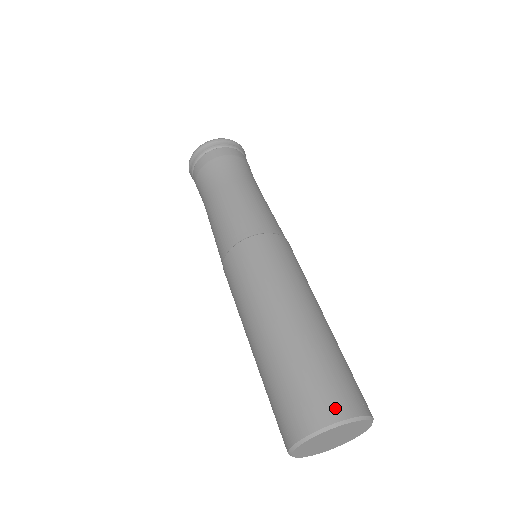
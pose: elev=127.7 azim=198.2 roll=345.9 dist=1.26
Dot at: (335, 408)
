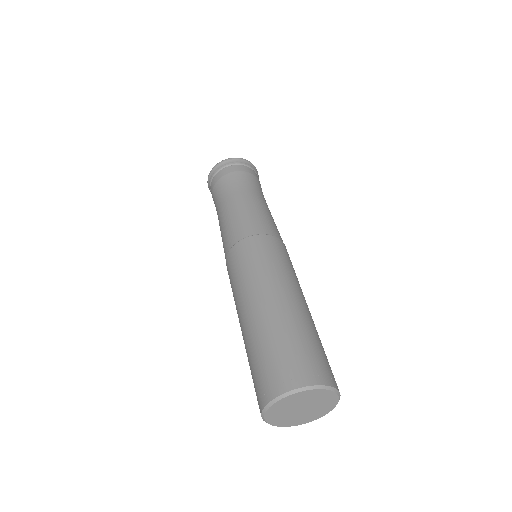
Dot at: (314, 374)
